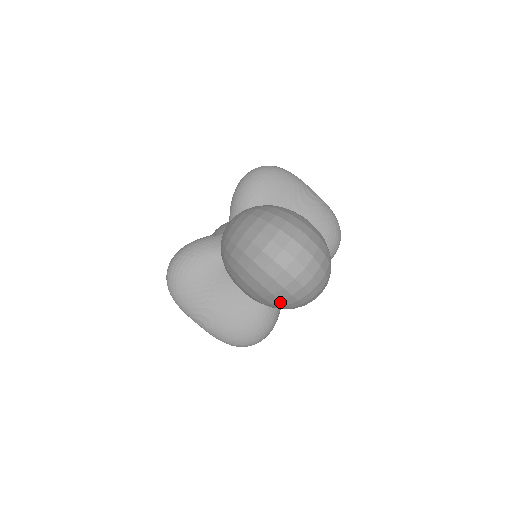
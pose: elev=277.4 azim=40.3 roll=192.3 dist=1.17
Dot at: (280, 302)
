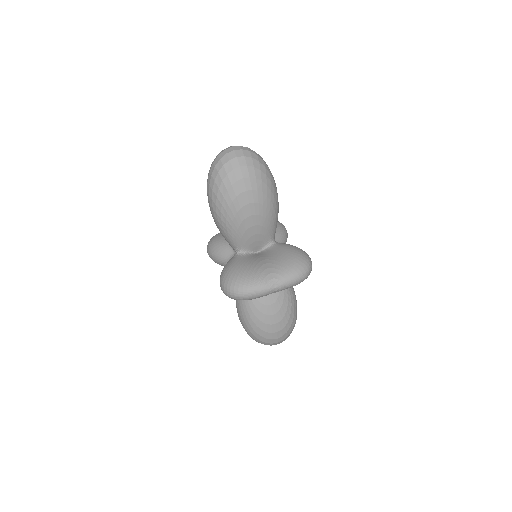
Dot at: (255, 170)
